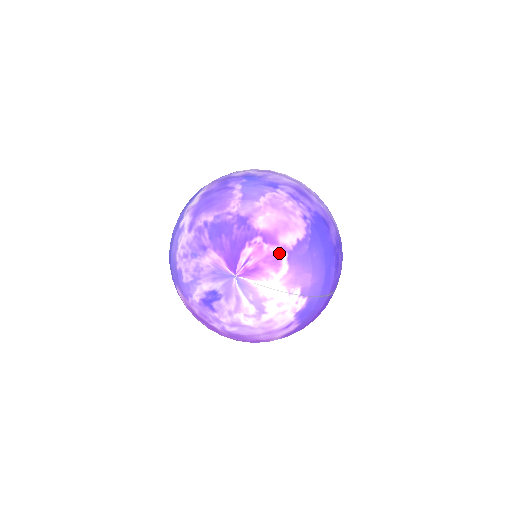
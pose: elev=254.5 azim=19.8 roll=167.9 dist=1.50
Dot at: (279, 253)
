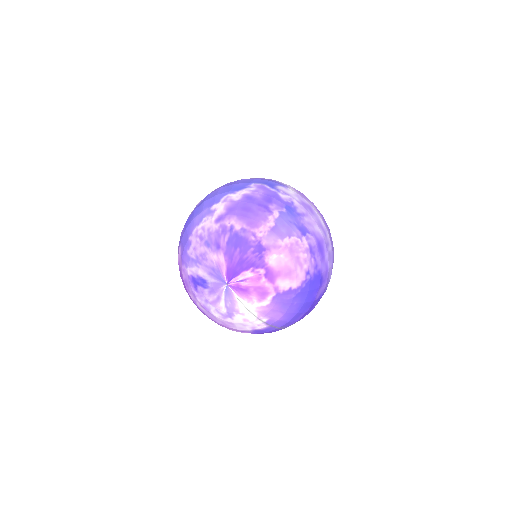
Dot at: (270, 290)
